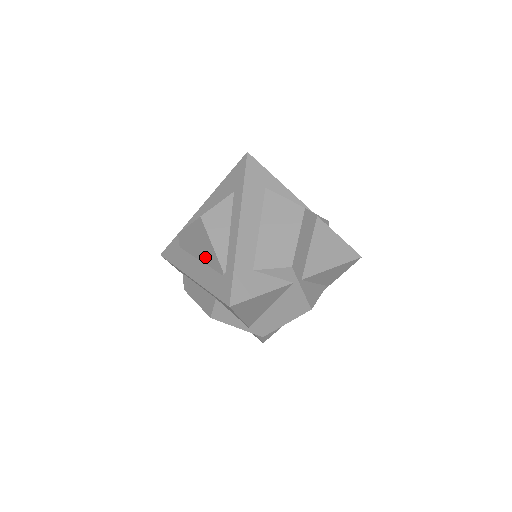
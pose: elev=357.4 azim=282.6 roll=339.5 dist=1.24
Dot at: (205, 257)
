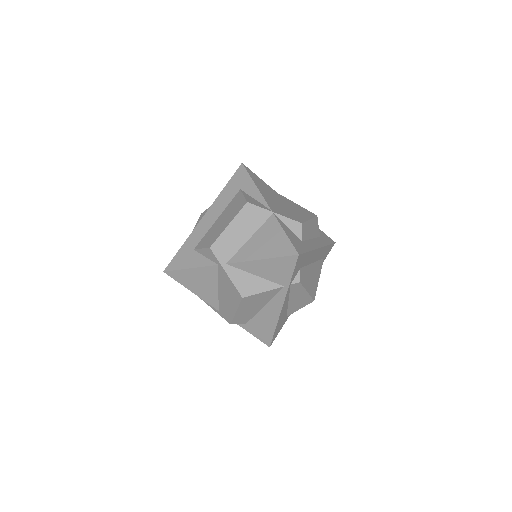
Dot at: occluded
